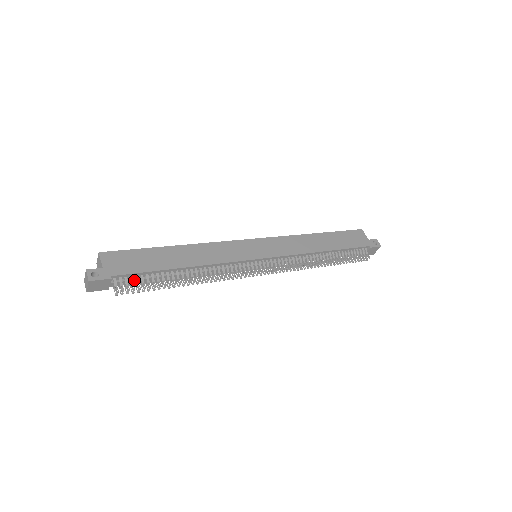
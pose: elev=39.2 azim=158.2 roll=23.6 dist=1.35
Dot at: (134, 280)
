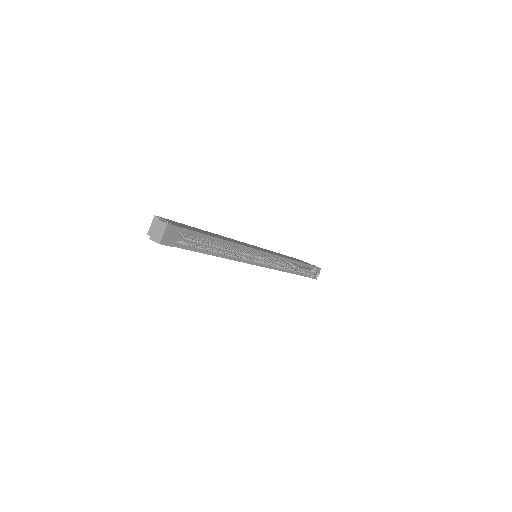
Dot at: occluded
